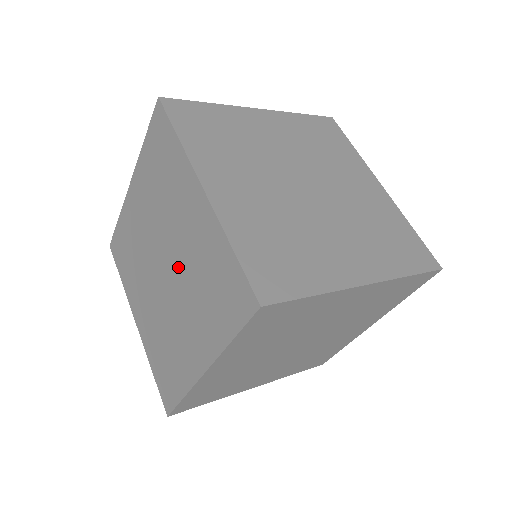
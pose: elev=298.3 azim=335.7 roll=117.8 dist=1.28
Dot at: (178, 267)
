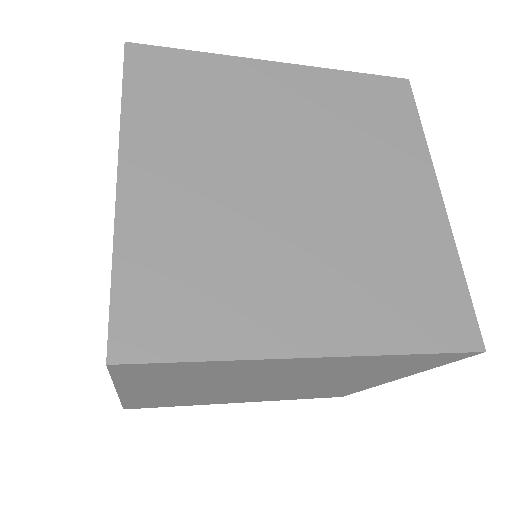
Dot at: occluded
